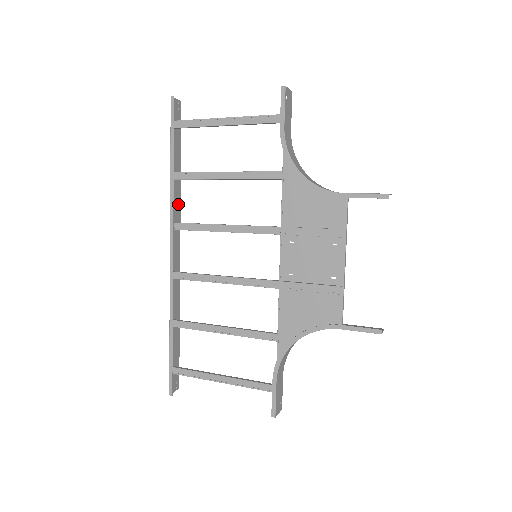
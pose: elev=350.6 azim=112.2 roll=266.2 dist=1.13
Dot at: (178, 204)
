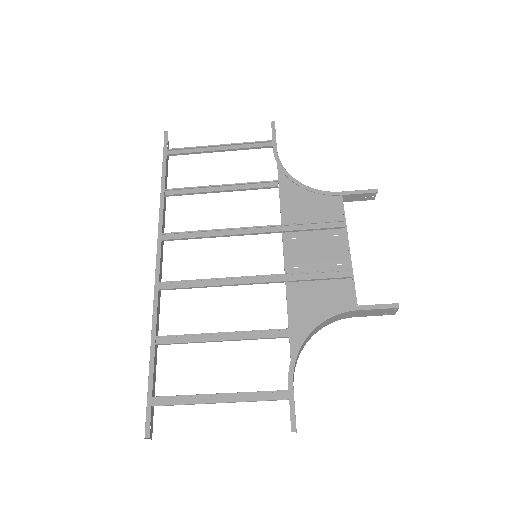
Dot at: (163, 224)
